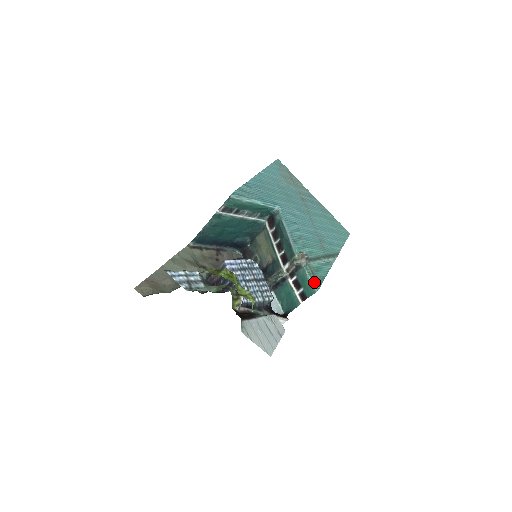
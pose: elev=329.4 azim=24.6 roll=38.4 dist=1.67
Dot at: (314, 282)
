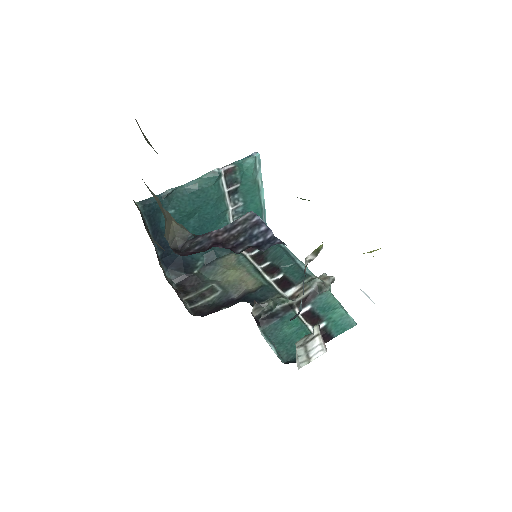
Dot at: occluded
